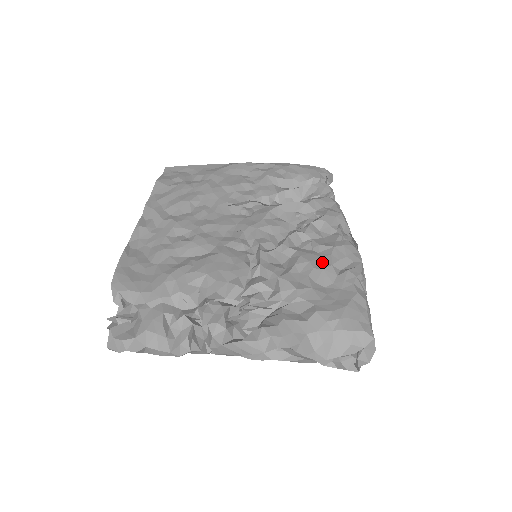
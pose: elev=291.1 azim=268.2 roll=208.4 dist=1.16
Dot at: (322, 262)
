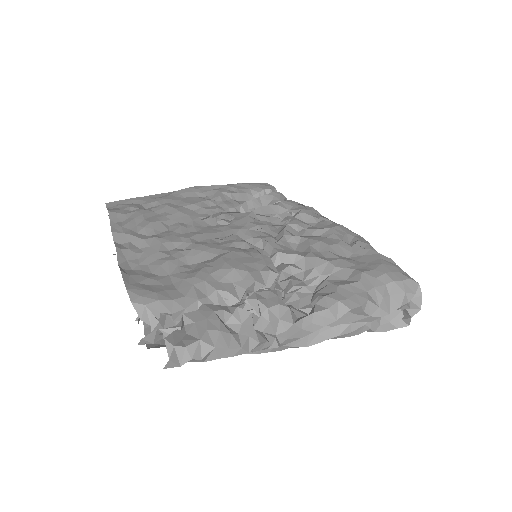
Dot at: (331, 240)
